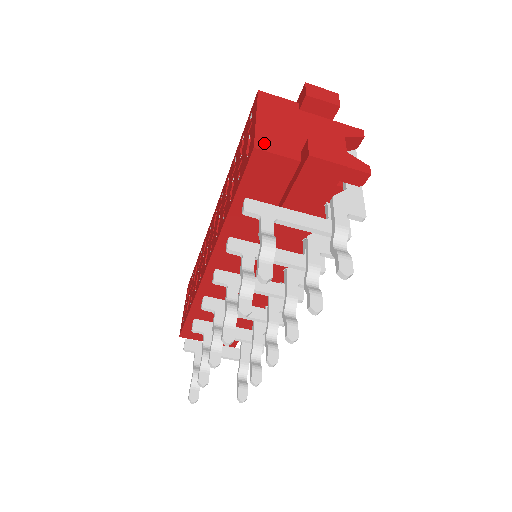
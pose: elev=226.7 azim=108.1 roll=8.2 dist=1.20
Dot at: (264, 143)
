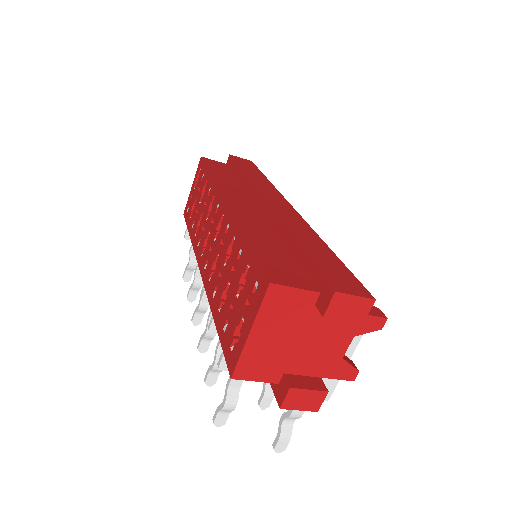
Dot at: (245, 370)
